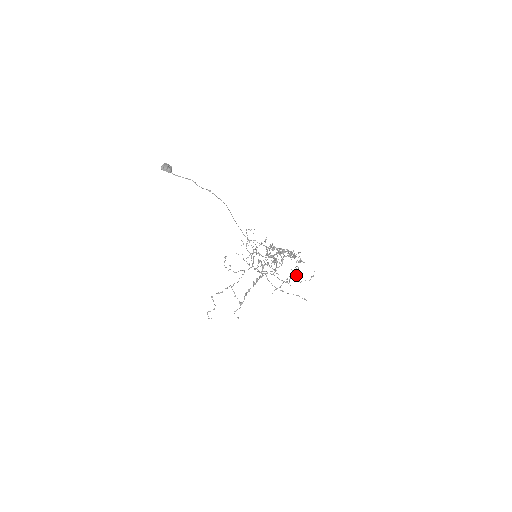
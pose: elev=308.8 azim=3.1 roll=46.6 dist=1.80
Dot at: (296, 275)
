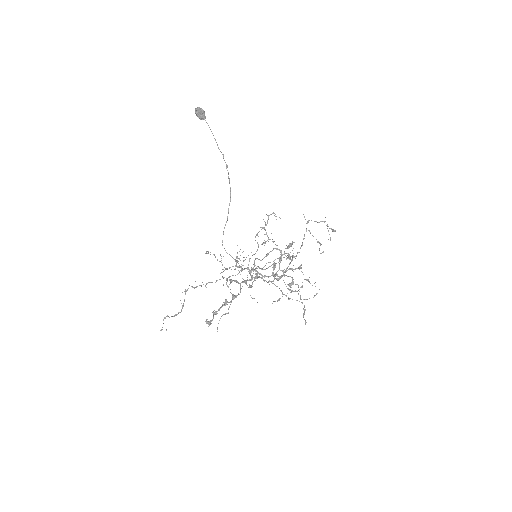
Dot at: occluded
